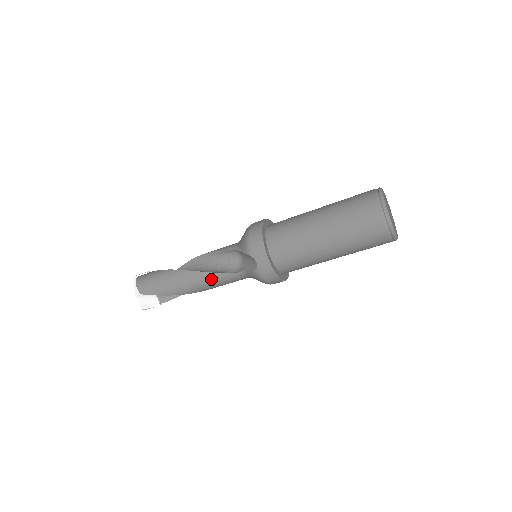
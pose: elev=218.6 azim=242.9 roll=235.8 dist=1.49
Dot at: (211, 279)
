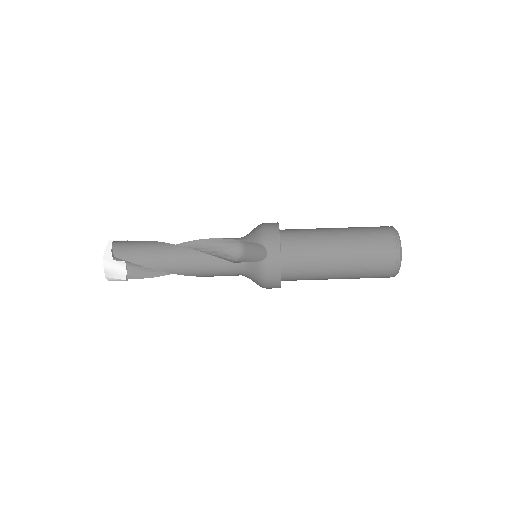
Dot at: (205, 262)
